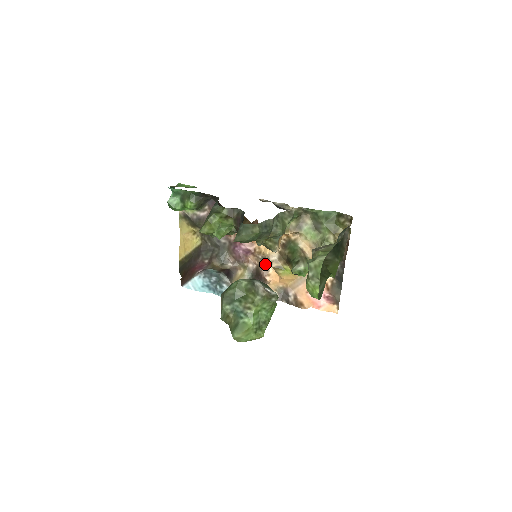
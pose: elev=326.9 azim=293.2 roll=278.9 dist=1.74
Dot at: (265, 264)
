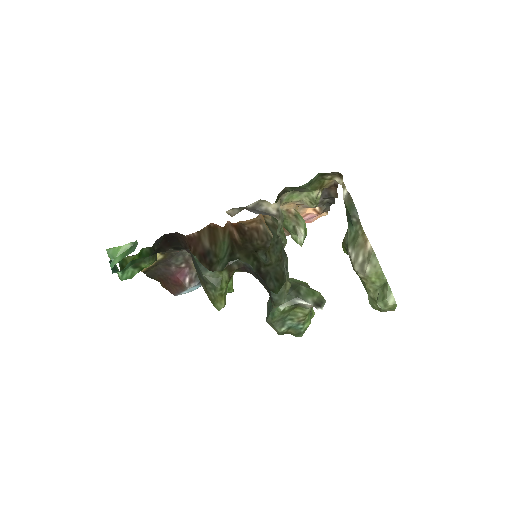
Dot at: occluded
